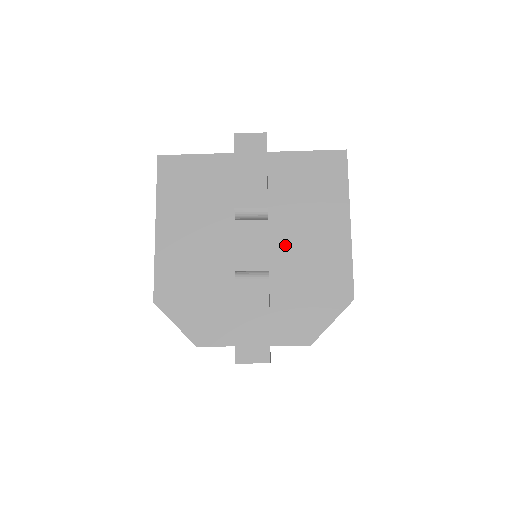
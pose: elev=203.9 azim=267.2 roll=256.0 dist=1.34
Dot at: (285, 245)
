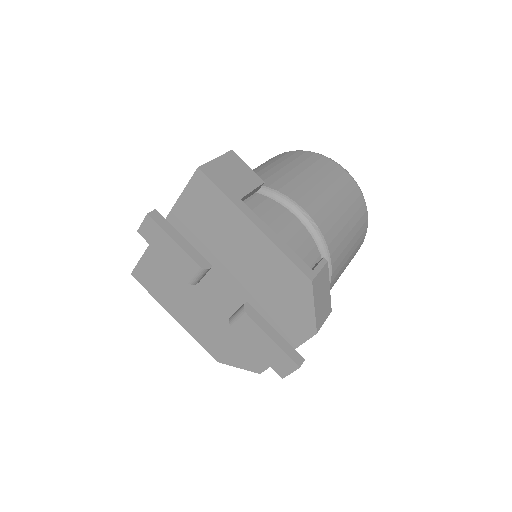
Dot at: (237, 276)
